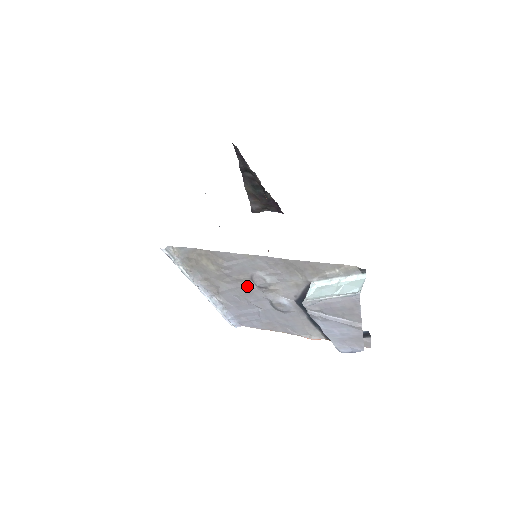
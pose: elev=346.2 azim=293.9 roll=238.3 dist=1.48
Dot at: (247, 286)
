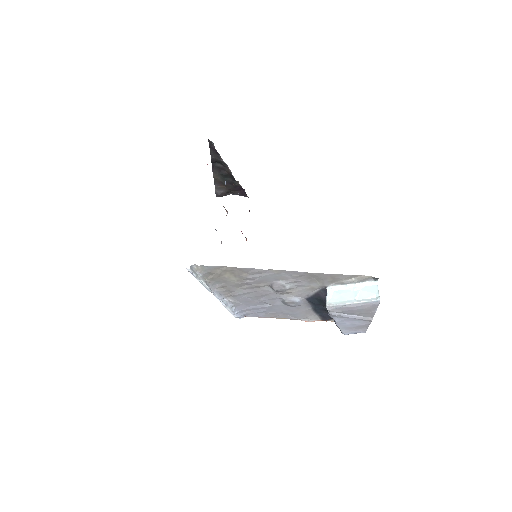
Dot at: (264, 290)
